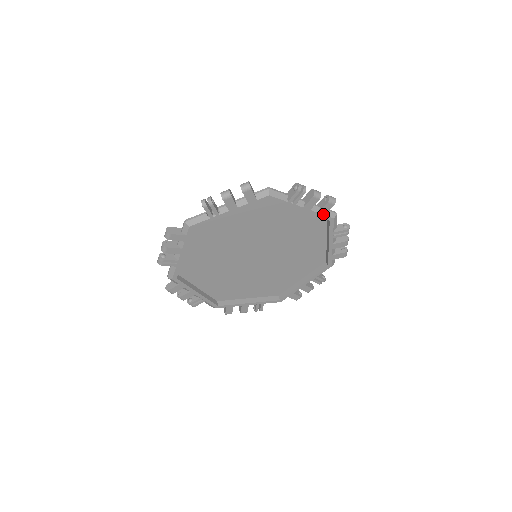
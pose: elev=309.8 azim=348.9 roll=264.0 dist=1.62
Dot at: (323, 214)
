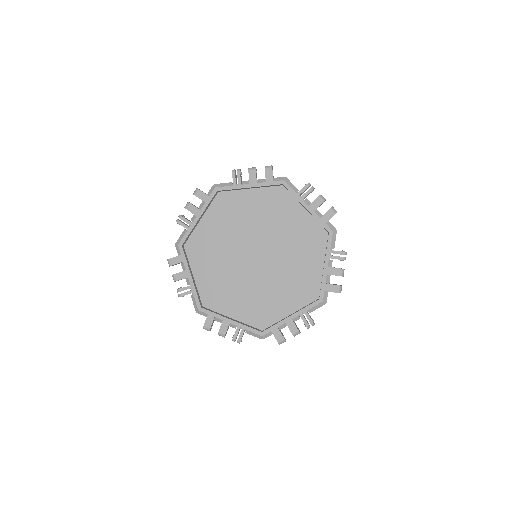
Dot at: (324, 221)
